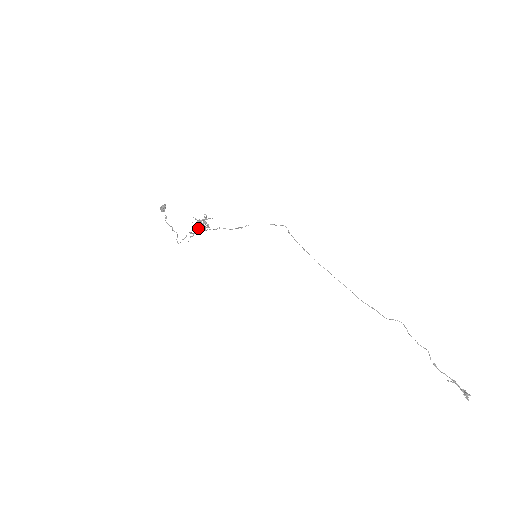
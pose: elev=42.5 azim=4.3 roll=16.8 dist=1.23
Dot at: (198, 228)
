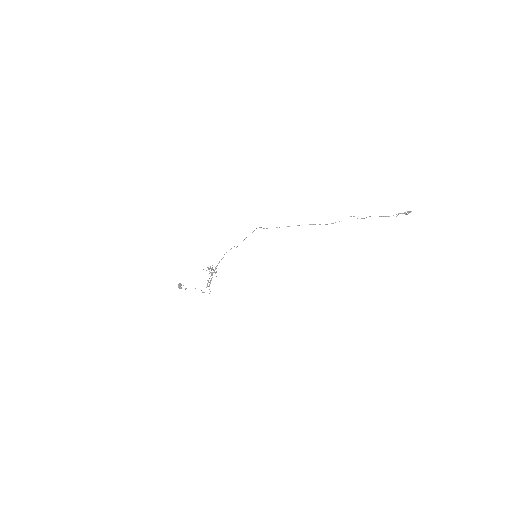
Dot at: (211, 270)
